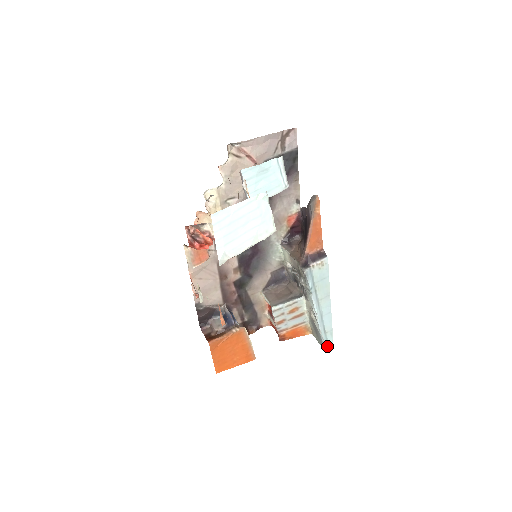
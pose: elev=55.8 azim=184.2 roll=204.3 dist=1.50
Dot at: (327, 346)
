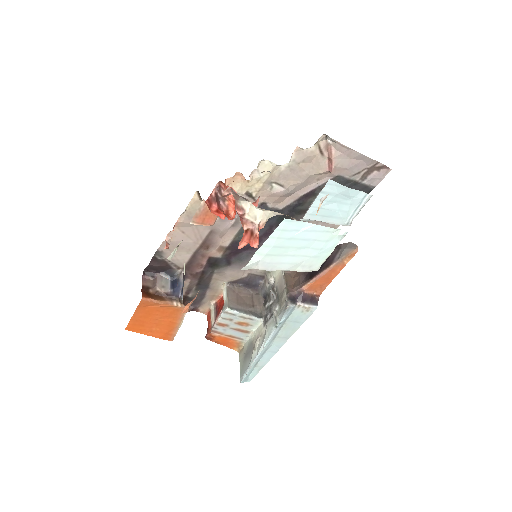
Dot at: (246, 377)
